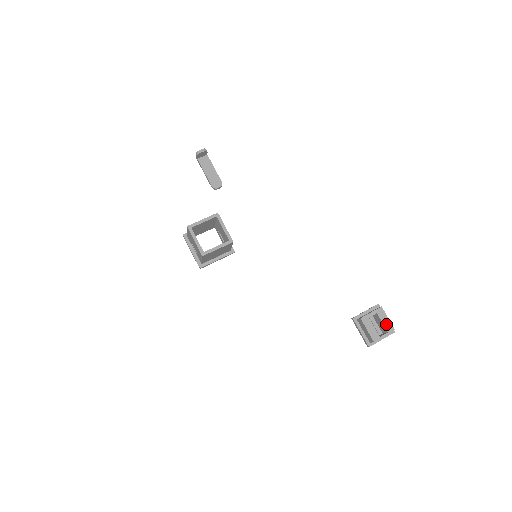
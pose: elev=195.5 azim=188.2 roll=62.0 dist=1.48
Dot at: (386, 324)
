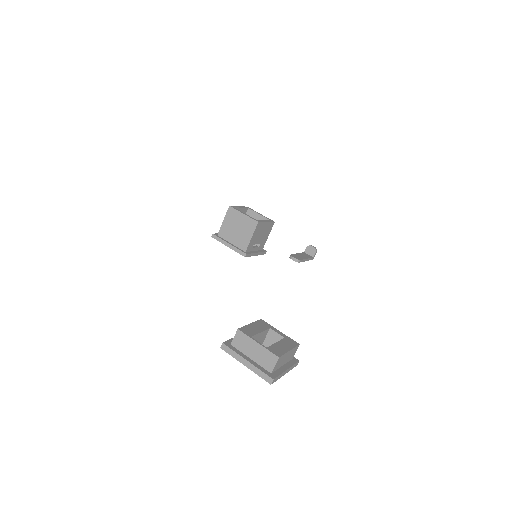
Dot at: (278, 346)
